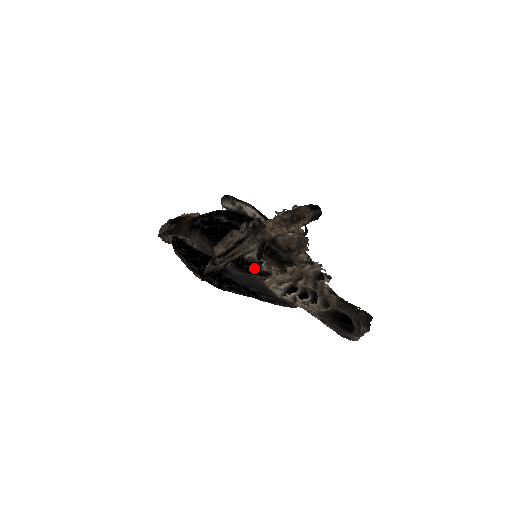
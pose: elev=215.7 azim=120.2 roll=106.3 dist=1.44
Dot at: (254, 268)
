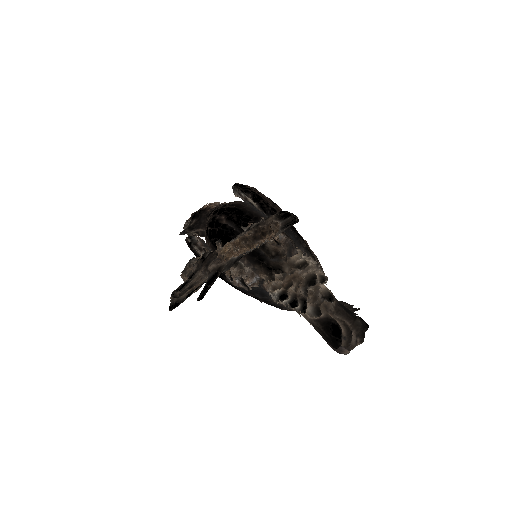
Dot at: occluded
